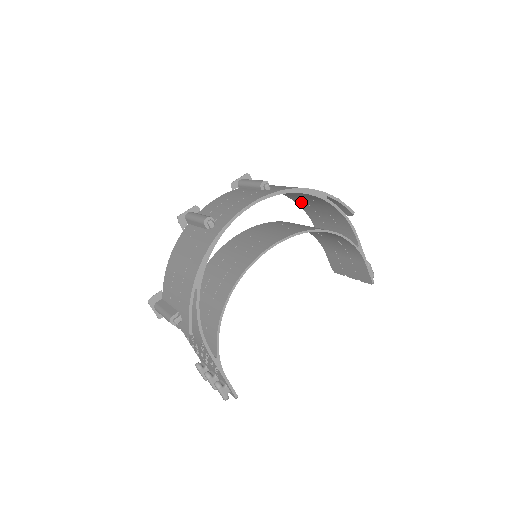
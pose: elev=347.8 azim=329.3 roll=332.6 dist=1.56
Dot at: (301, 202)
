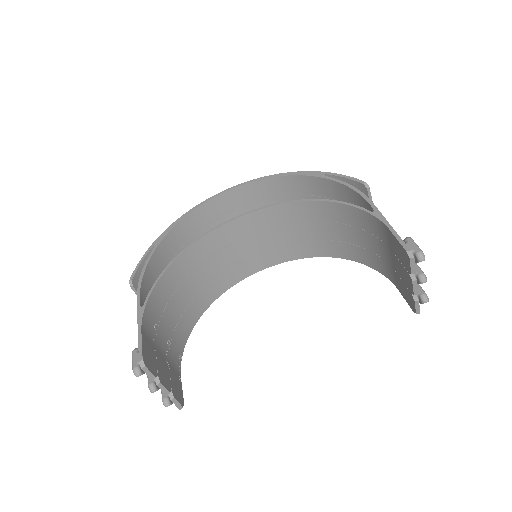
Dot at: occluded
